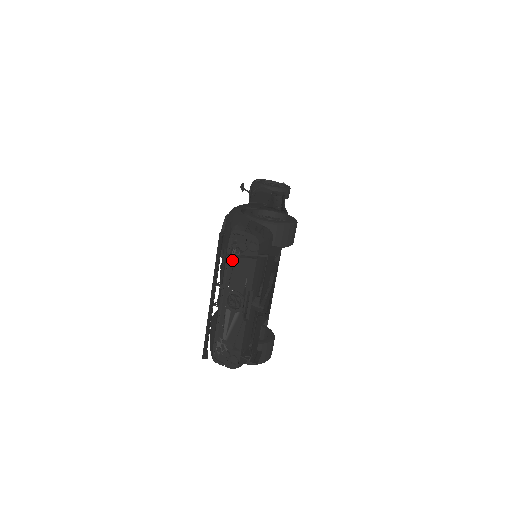
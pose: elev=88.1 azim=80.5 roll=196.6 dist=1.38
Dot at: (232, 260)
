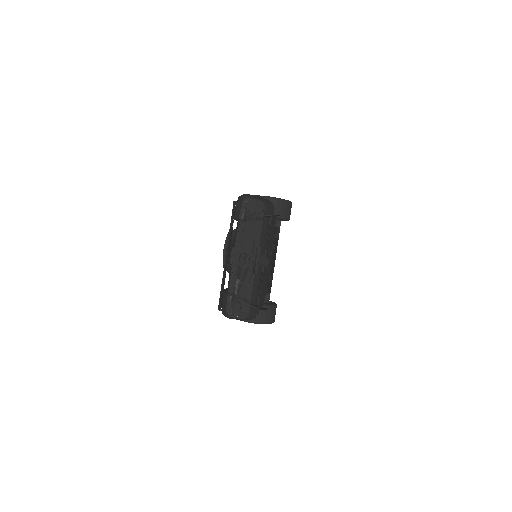
Dot at: (243, 224)
